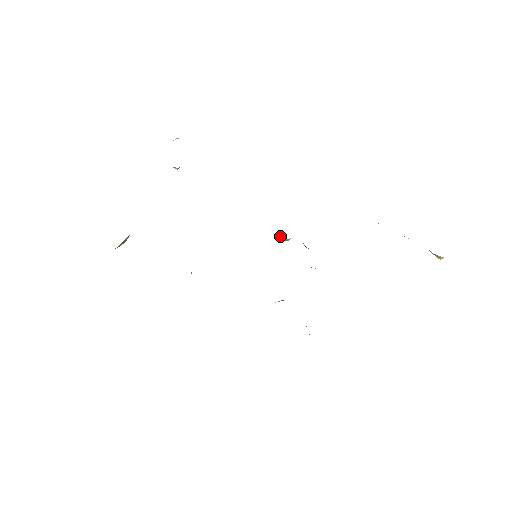
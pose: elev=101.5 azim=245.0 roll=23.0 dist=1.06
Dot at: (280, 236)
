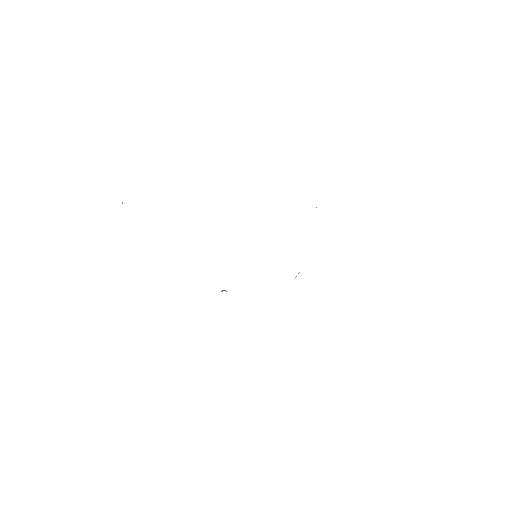
Dot at: occluded
